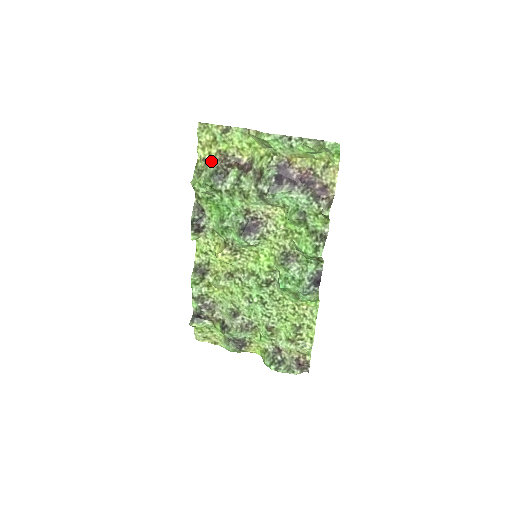
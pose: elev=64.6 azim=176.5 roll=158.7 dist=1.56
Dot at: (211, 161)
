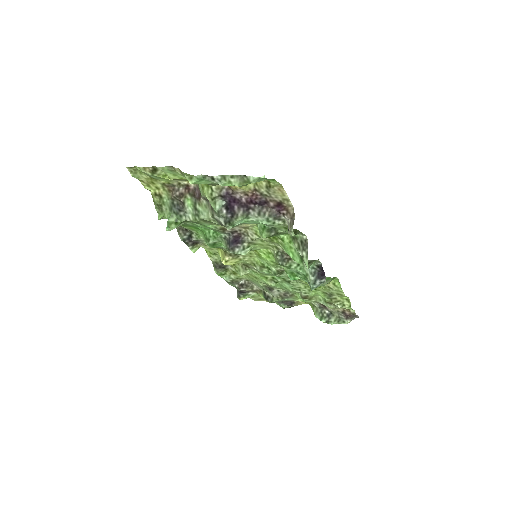
Dot at: (163, 194)
